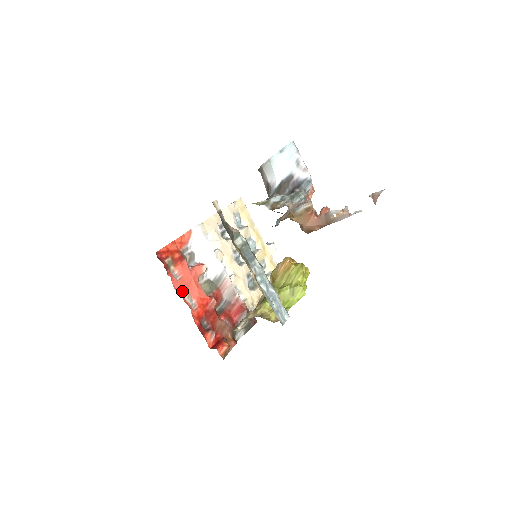
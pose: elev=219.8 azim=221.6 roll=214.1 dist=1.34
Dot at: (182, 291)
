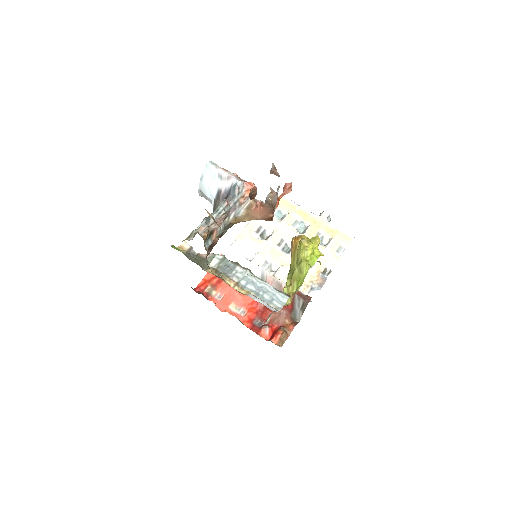
Dot at: (227, 307)
